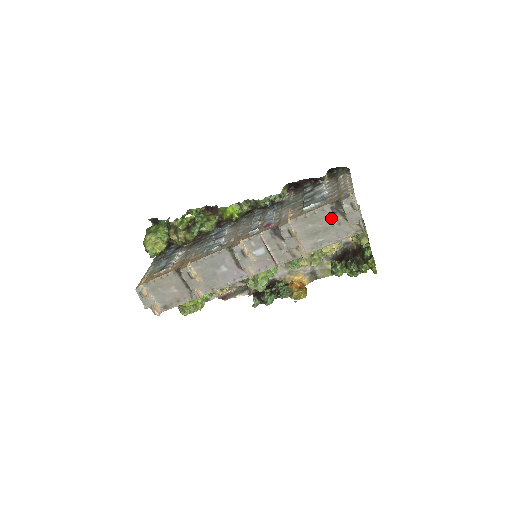
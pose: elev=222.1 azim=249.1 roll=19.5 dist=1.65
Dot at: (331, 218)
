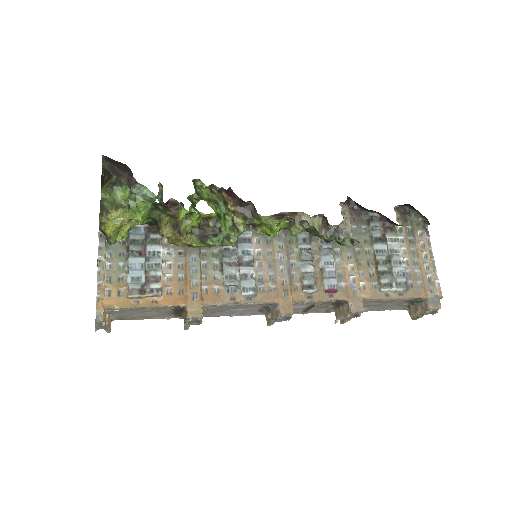
Dot at: (398, 303)
